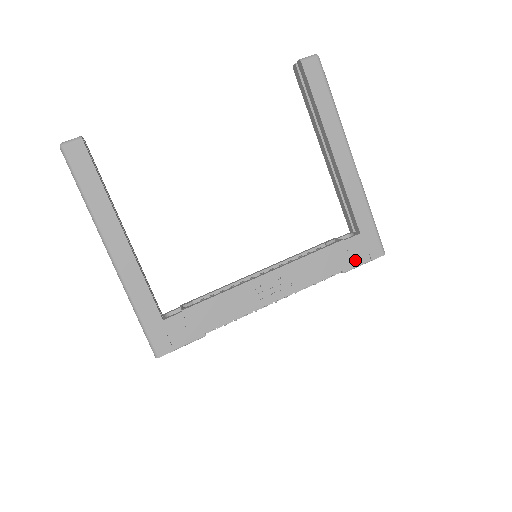
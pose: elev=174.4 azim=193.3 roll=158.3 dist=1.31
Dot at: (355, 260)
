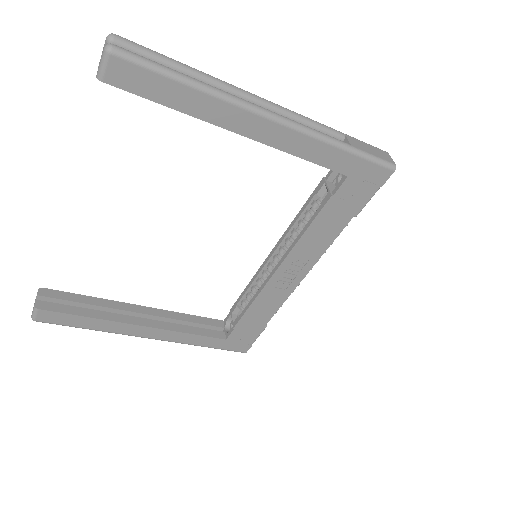
Dot at: (360, 200)
